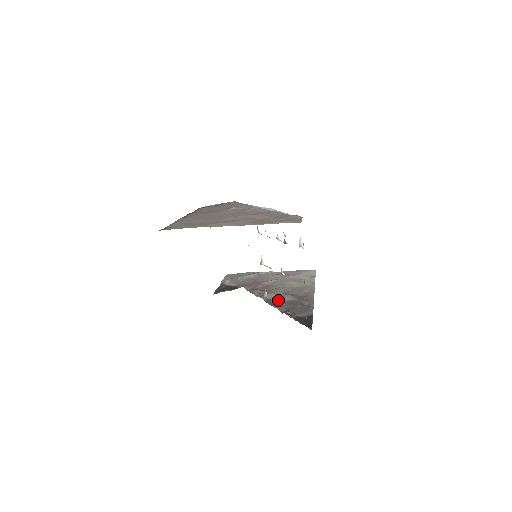
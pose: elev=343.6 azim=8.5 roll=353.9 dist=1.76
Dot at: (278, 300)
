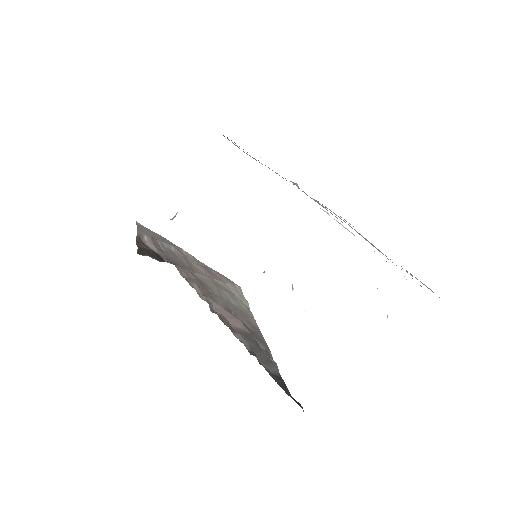
Dot at: (228, 320)
